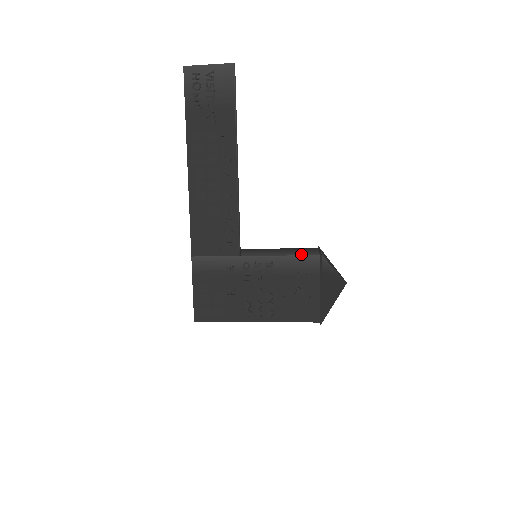
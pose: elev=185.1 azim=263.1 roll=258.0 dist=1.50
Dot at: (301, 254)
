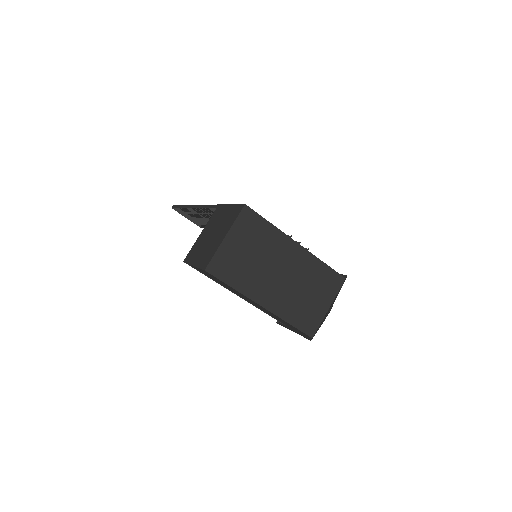
Dot at: occluded
